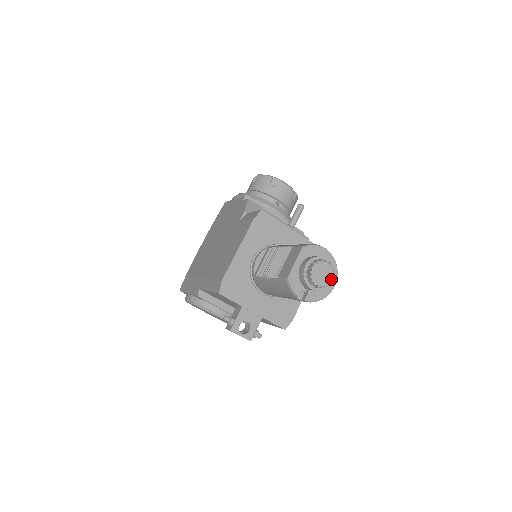
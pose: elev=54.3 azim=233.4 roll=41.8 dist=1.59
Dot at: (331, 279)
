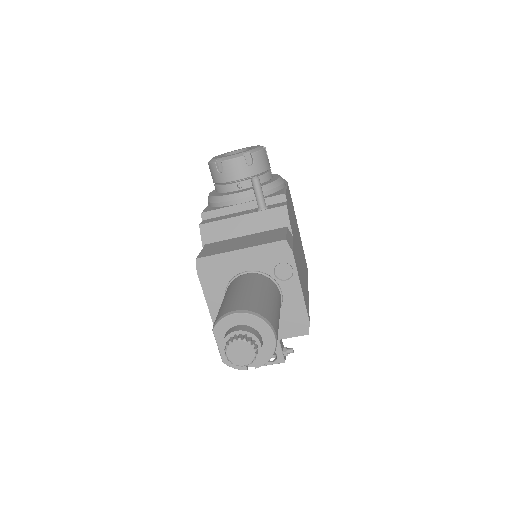
Dot at: (253, 351)
